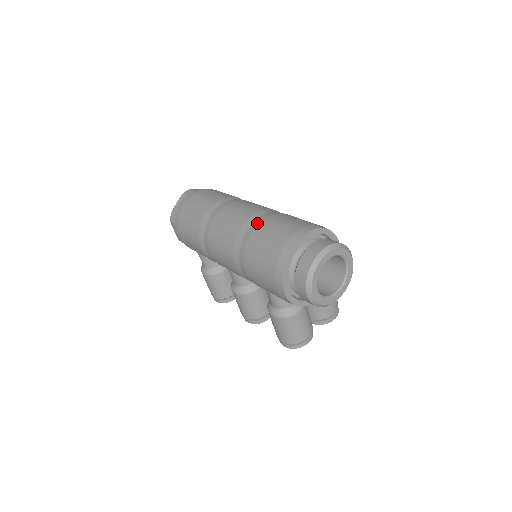
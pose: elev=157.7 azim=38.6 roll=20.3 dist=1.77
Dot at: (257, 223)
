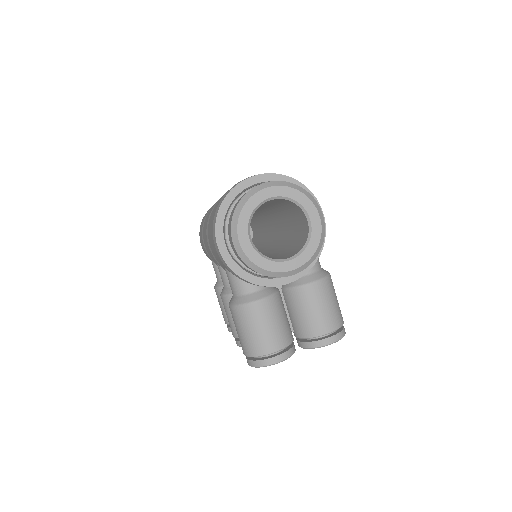
Dot at: occluded
